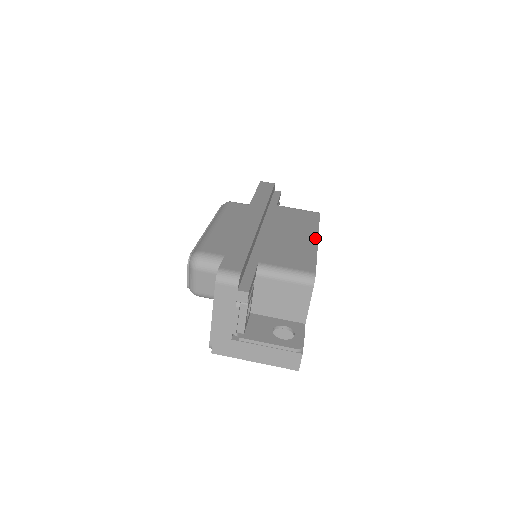
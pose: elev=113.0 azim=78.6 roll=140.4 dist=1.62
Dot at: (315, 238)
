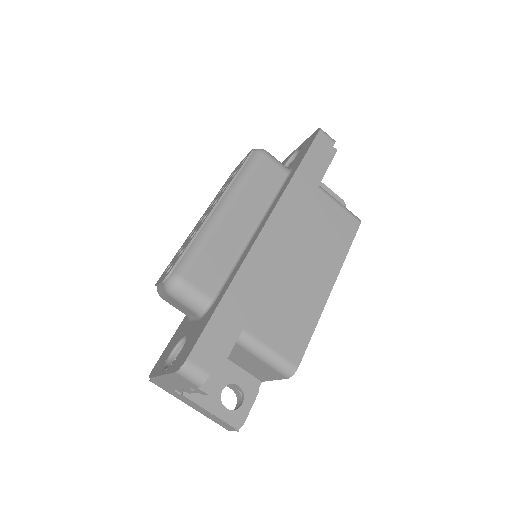
Dot at: (330, 286)
